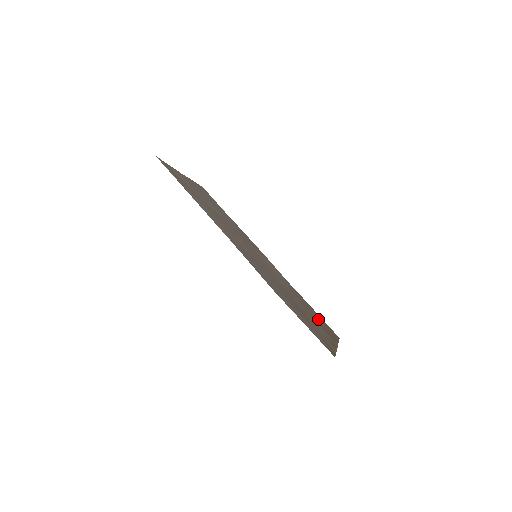
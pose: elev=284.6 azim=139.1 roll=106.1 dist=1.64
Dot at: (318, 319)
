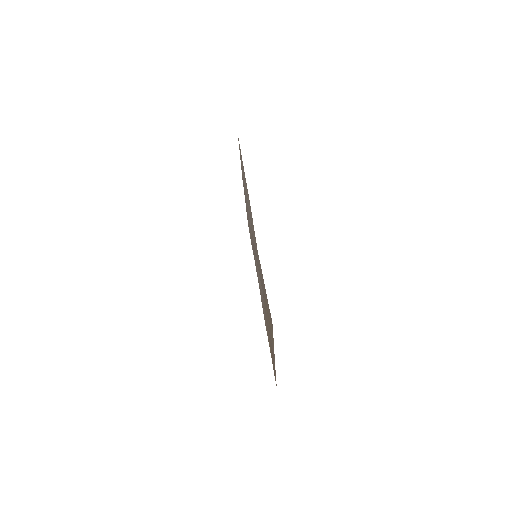
Dot at: occluded
